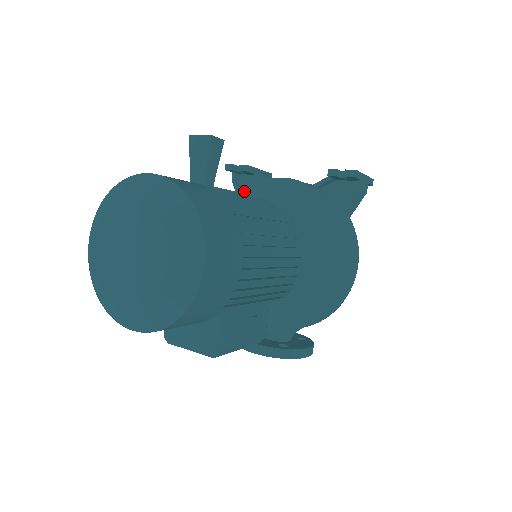
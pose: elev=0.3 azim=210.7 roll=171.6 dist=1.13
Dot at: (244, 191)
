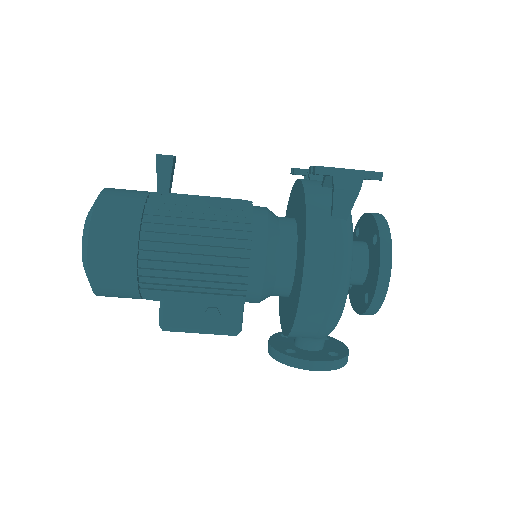
Dot at: (291, 194)
